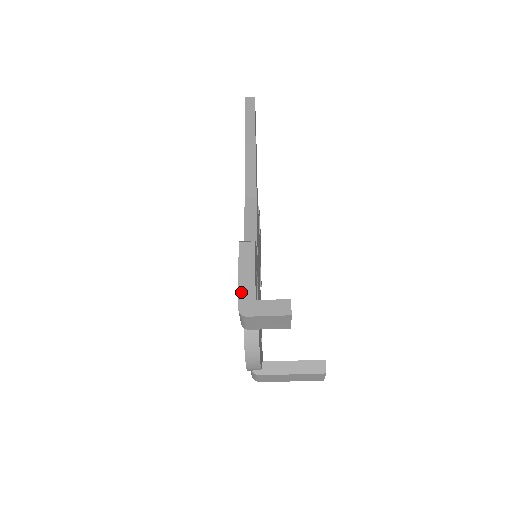
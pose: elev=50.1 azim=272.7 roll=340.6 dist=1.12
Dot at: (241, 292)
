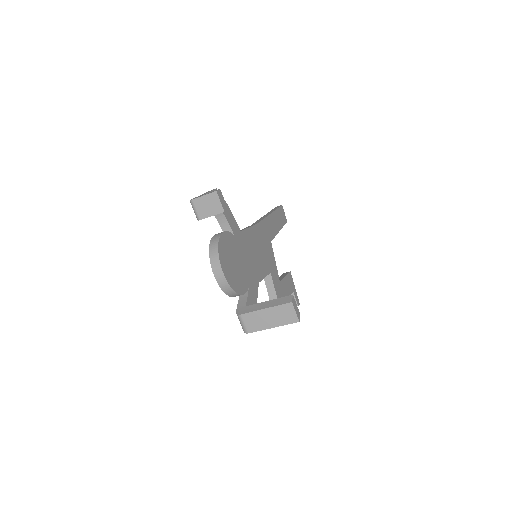
Dot at: (196, 197)
